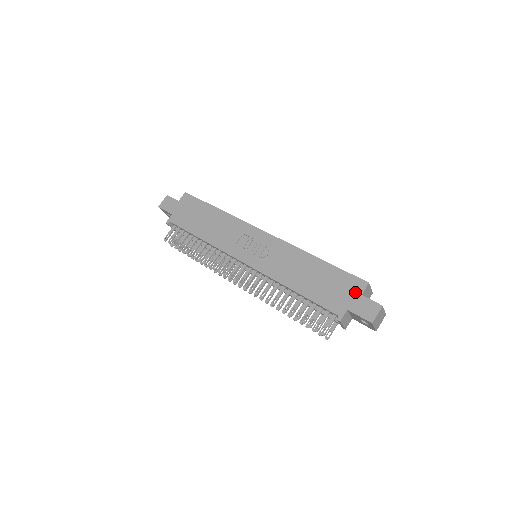
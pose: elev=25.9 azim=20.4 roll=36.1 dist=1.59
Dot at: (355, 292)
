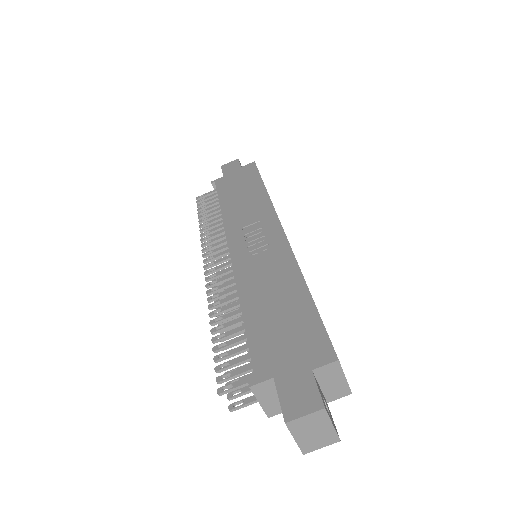
Dot at: (307, 360)
